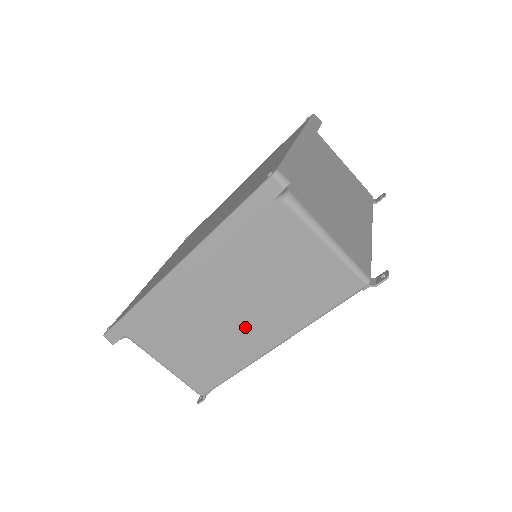
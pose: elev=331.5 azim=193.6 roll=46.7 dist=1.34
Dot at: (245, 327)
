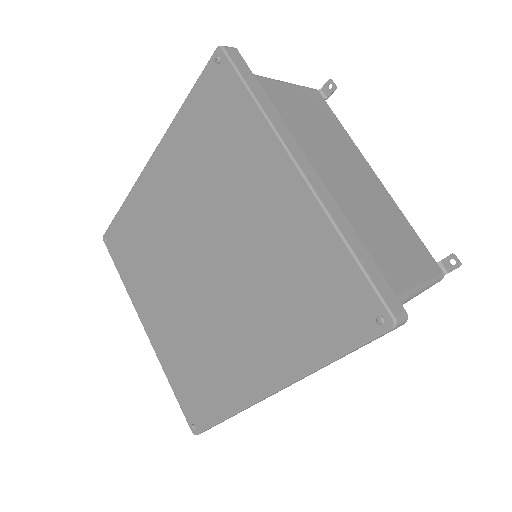
Dot at: occluded
